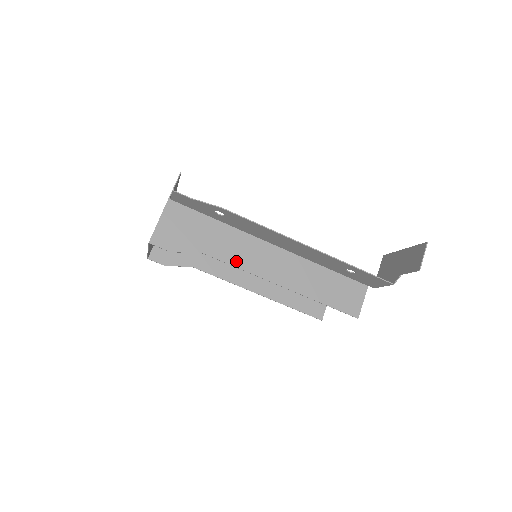
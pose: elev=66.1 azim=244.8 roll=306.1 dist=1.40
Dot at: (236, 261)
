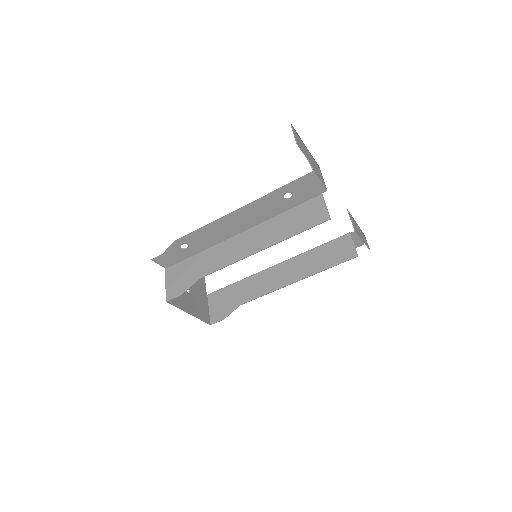
Dot at: (221, 265)
